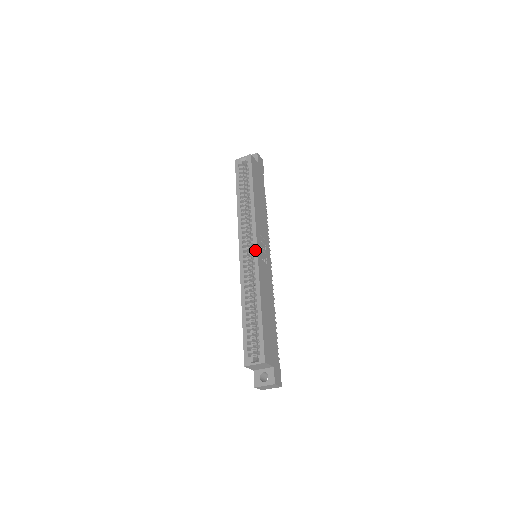
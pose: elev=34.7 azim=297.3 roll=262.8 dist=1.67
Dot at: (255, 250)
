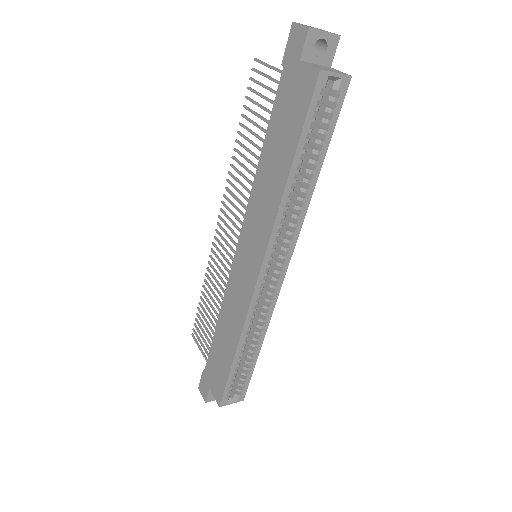
Dot at: (282, 279)
